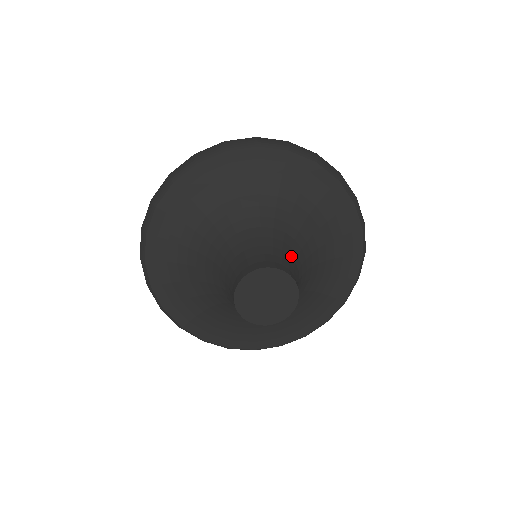
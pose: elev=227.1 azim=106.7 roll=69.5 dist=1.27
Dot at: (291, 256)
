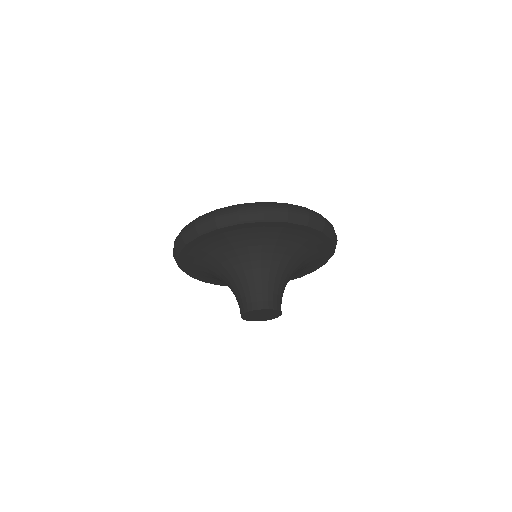
Dot at: (270, 284)
